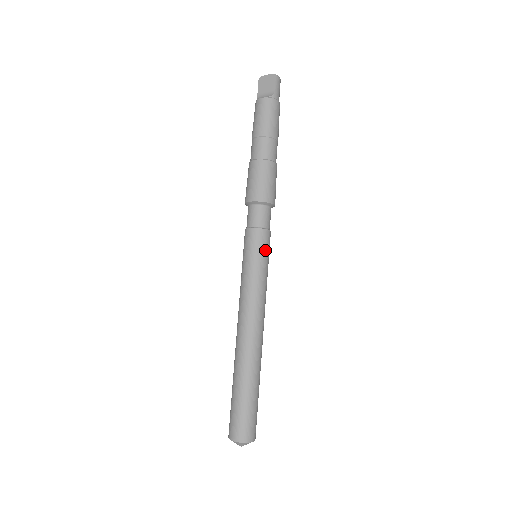
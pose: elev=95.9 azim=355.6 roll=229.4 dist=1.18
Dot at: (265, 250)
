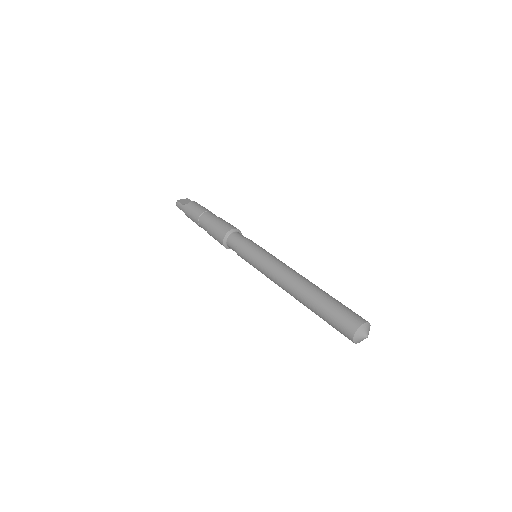
Dot at: occluded
